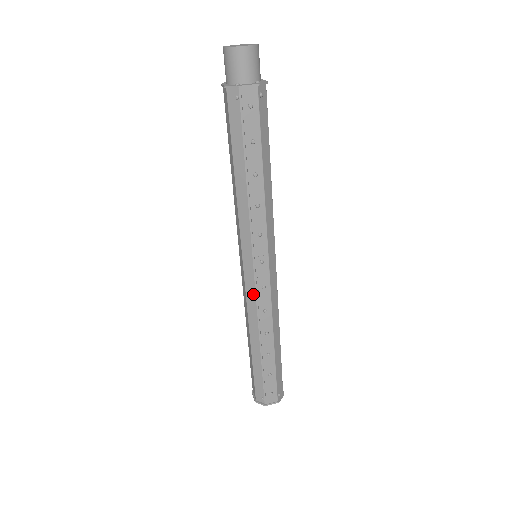
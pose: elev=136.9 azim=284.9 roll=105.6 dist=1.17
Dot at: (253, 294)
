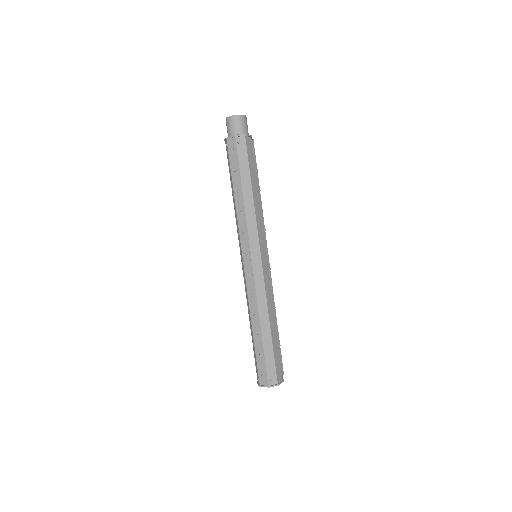
Dot at: (245, 280)
